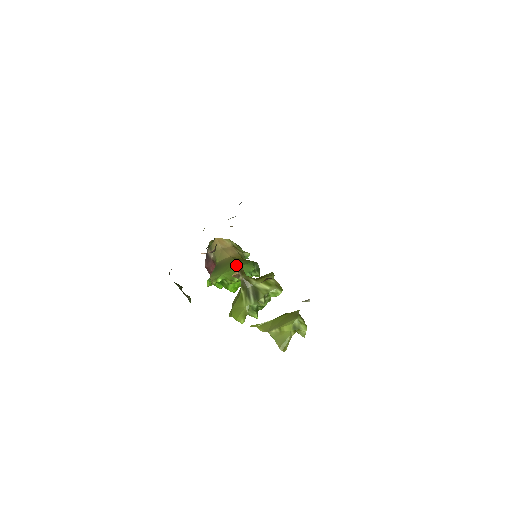
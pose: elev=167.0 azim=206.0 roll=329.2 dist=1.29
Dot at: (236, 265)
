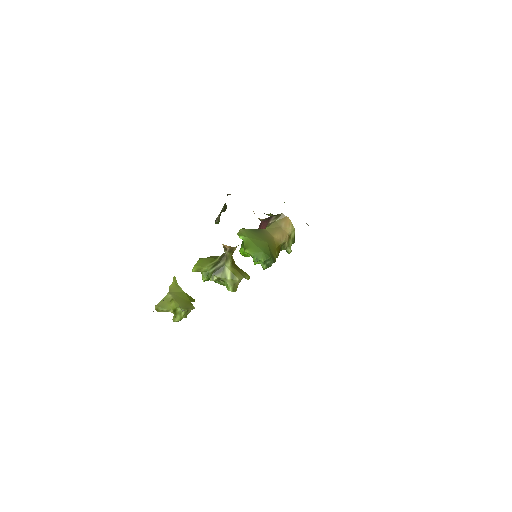
Dot at: (261, 245)
